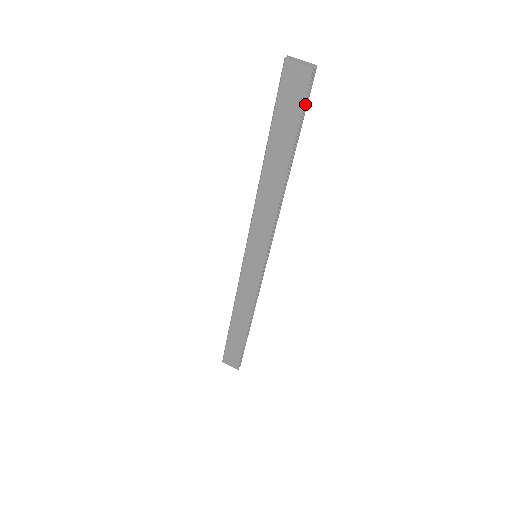
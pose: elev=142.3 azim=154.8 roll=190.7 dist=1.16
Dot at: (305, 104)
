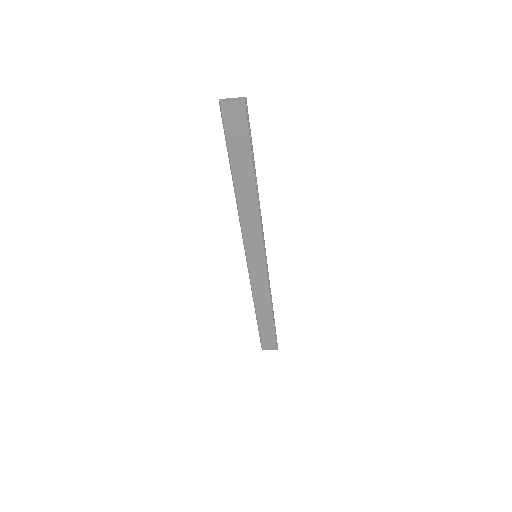
Dot at: (249, 129)
